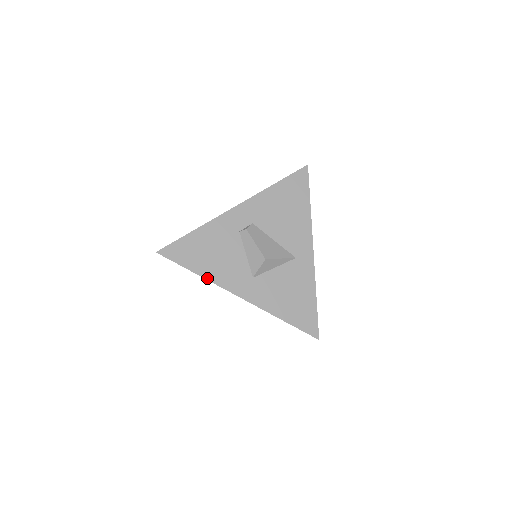
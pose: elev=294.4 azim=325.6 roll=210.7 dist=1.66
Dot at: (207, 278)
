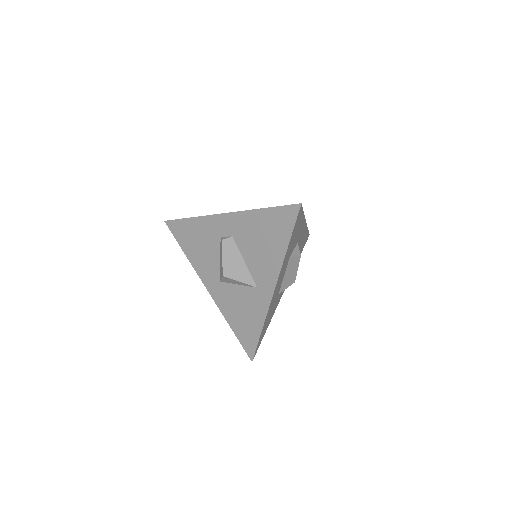
Dot at: (190, 261)
